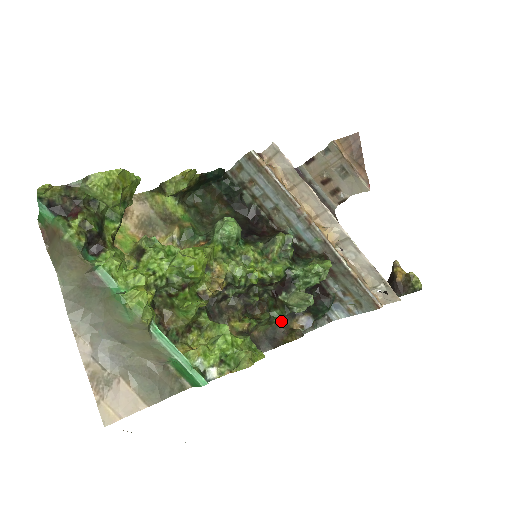
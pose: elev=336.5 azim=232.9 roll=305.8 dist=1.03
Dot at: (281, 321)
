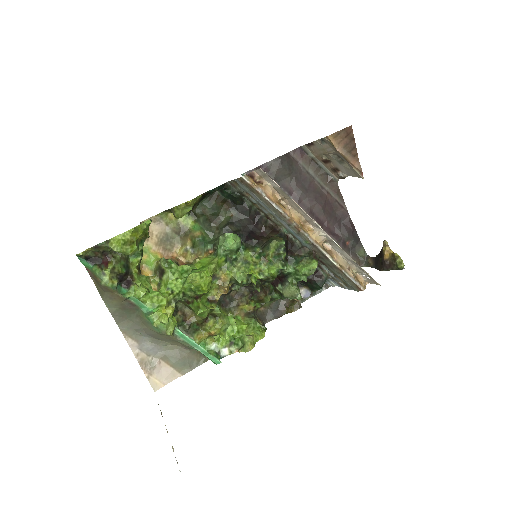
Dot at: occluded
